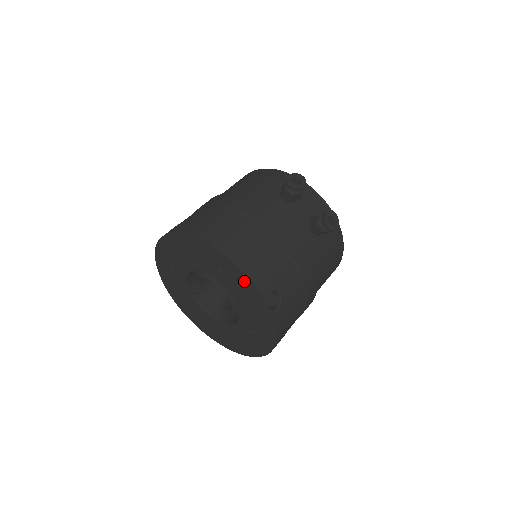
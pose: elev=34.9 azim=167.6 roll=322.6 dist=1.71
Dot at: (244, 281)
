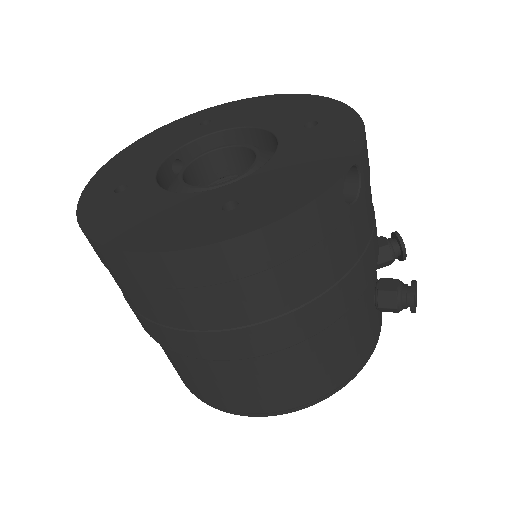
Dot at: (346, 135)
